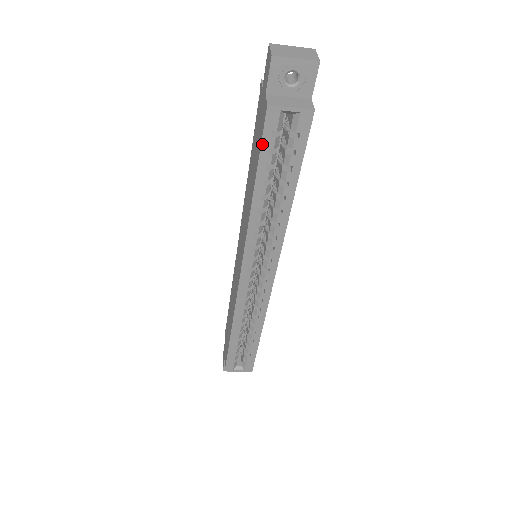
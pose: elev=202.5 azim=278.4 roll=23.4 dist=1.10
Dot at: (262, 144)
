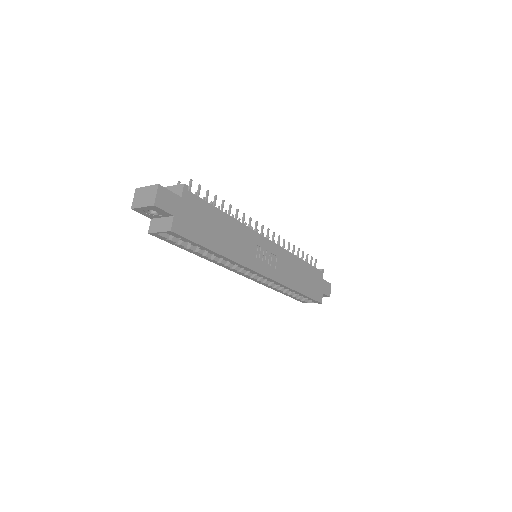
Dot at: (169, 242)
